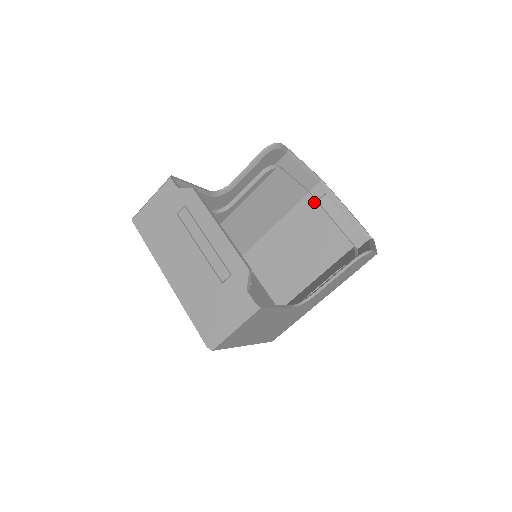
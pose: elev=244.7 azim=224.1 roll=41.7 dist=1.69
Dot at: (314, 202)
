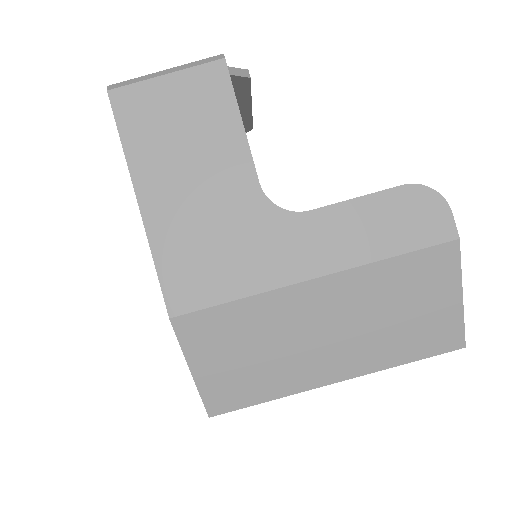
Dot at: occluded
